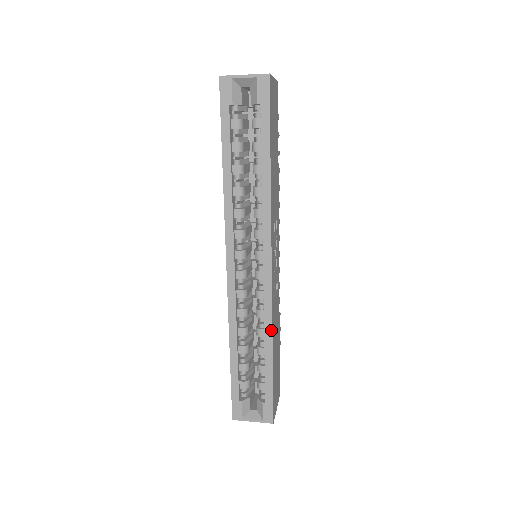
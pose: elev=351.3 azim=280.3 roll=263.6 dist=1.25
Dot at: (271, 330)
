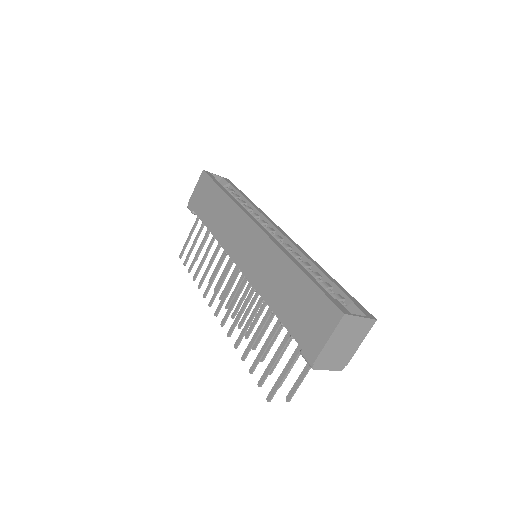
Dot at: (313, 260)
